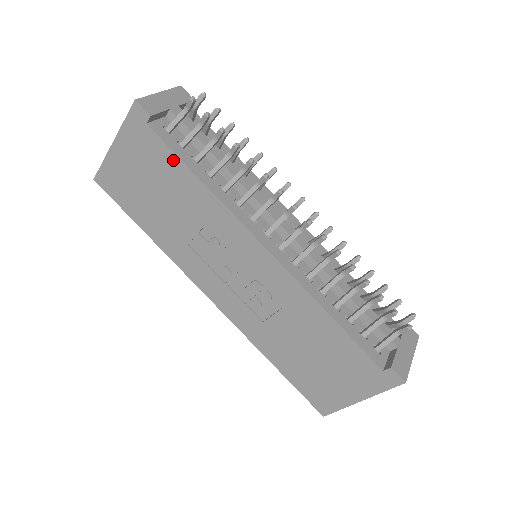
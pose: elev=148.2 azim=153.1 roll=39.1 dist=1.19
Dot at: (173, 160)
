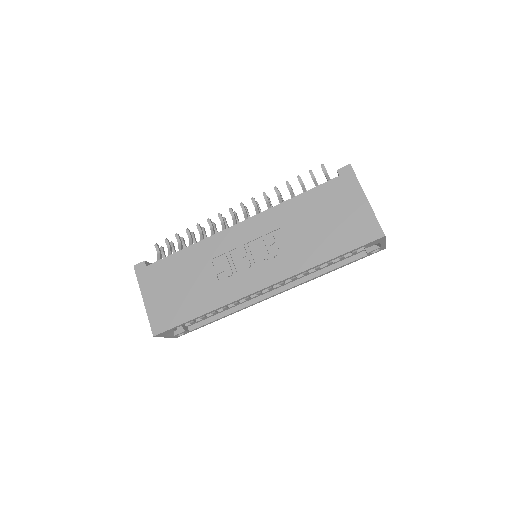
Dot at: (170, 260)
